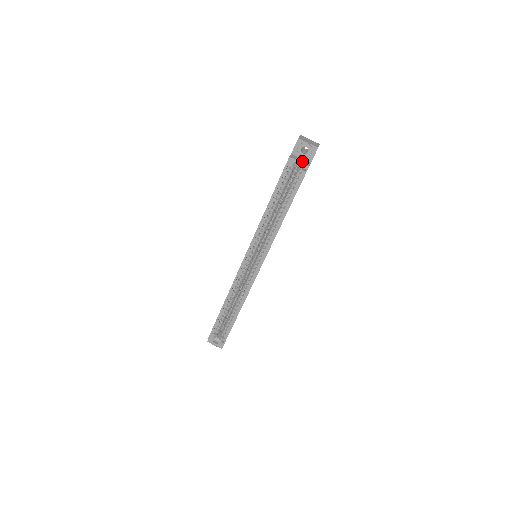
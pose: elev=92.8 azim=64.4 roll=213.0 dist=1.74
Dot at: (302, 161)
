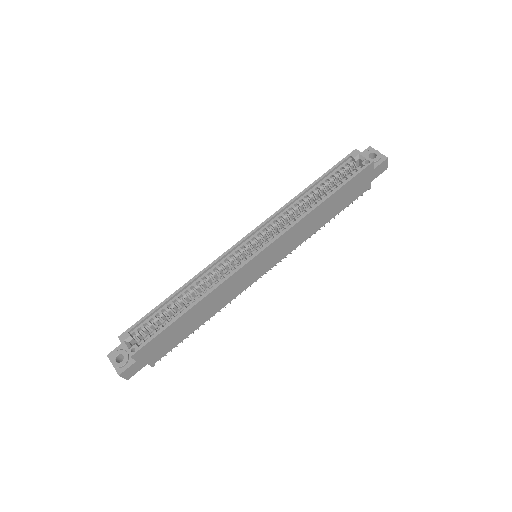
Dot at: (367, 159)
